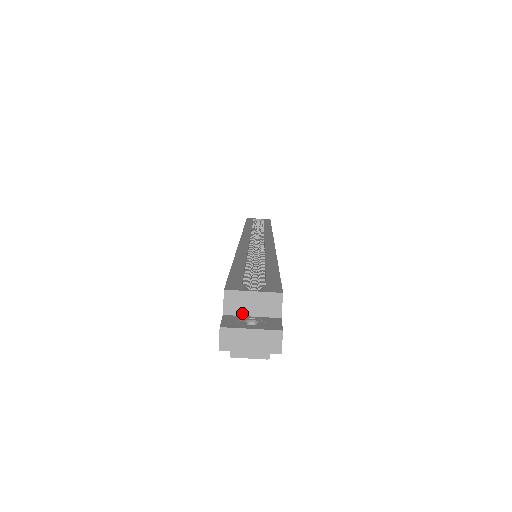
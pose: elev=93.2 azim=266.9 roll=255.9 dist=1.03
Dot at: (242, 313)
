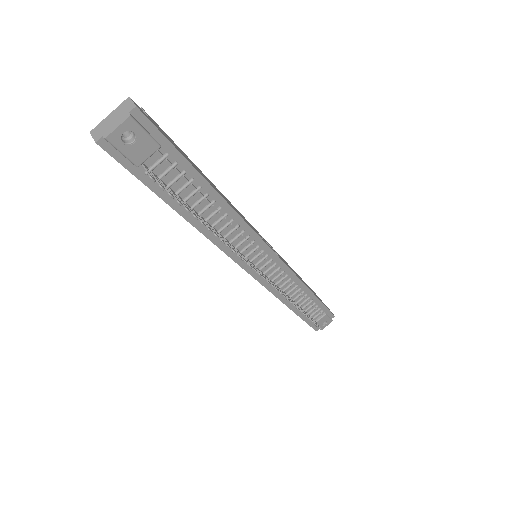
Dot at: occluded
